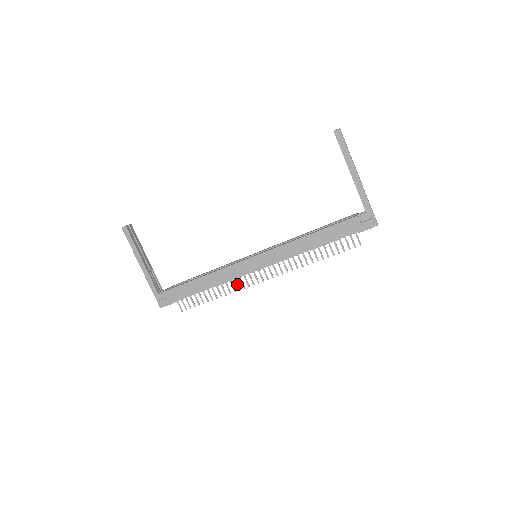
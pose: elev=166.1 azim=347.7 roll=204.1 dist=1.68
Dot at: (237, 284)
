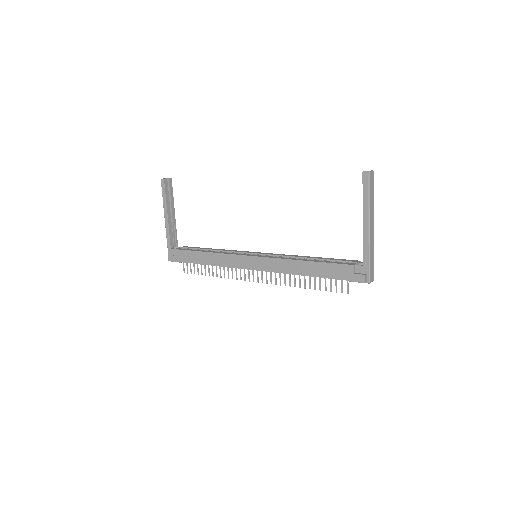
Dot at: (232, 272)
